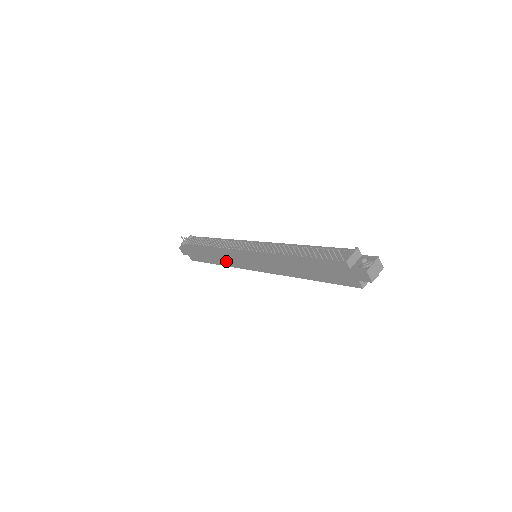
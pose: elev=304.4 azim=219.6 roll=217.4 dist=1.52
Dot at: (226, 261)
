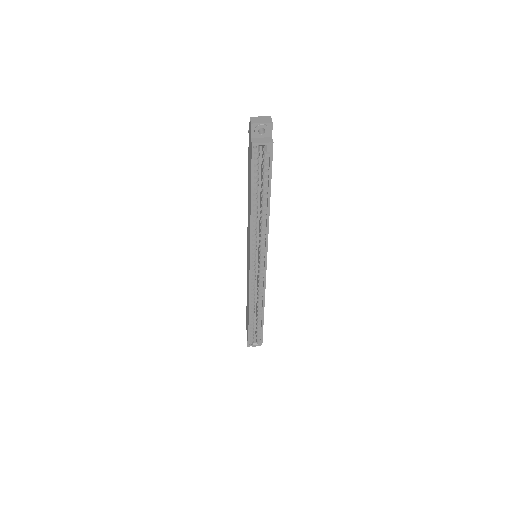
Dot at: (248, 294)
